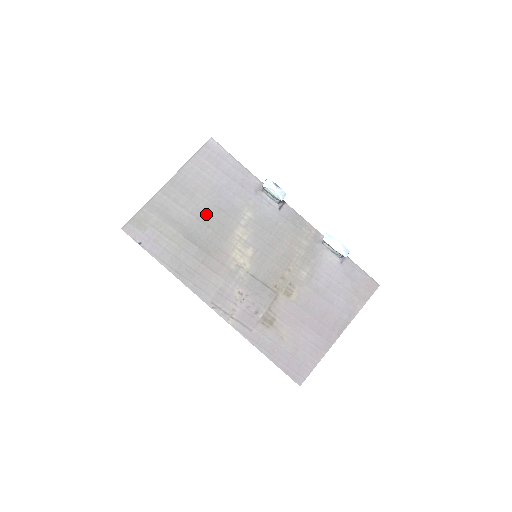
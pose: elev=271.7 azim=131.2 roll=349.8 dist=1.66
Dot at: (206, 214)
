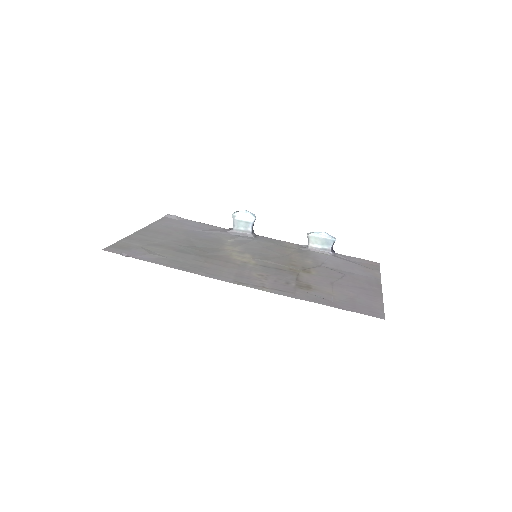
Dot at: (189, 241)
